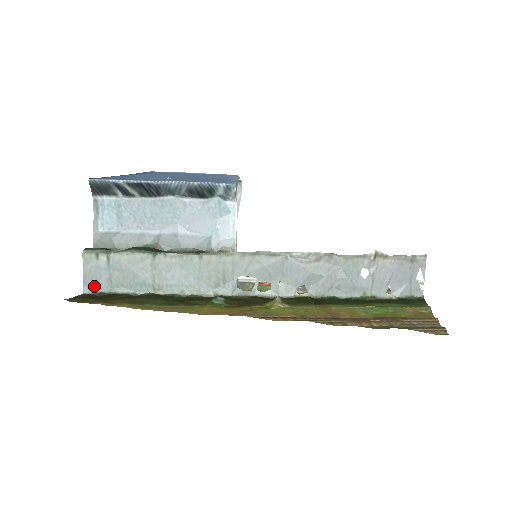
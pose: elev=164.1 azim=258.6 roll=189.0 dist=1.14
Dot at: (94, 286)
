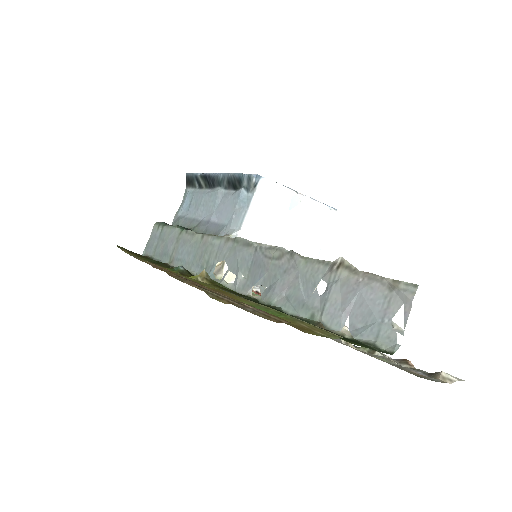
Dot at: (148, 251)
